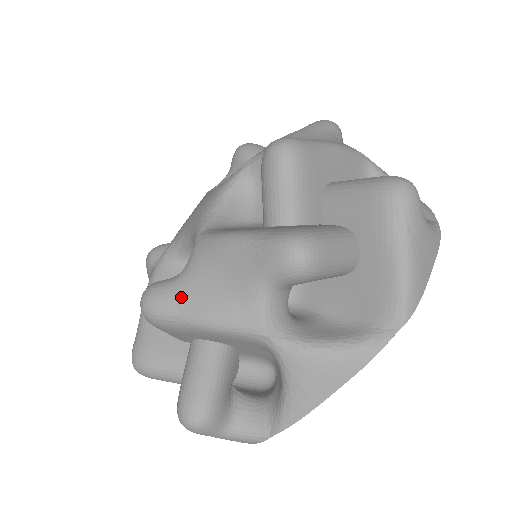
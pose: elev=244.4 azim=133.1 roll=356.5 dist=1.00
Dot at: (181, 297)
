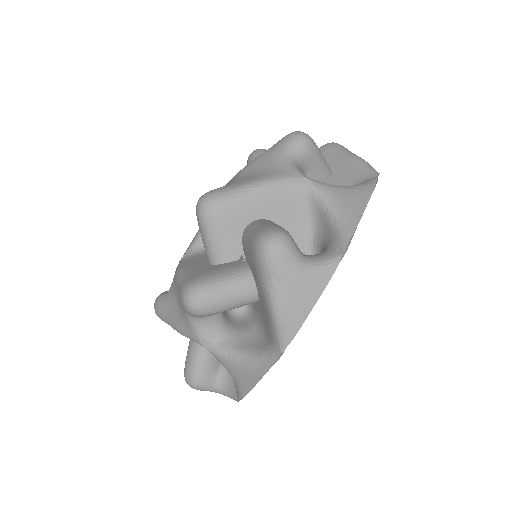
Dot at: (165, 309)
